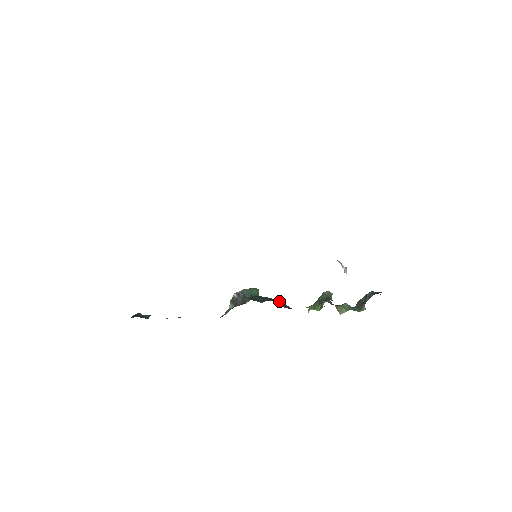
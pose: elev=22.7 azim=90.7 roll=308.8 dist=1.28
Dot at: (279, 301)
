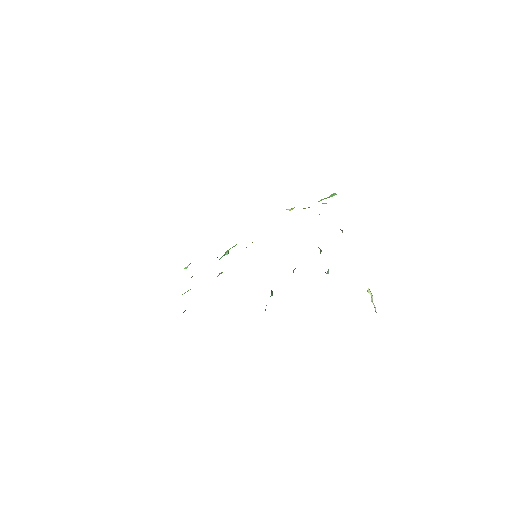
Dot at: occluded
